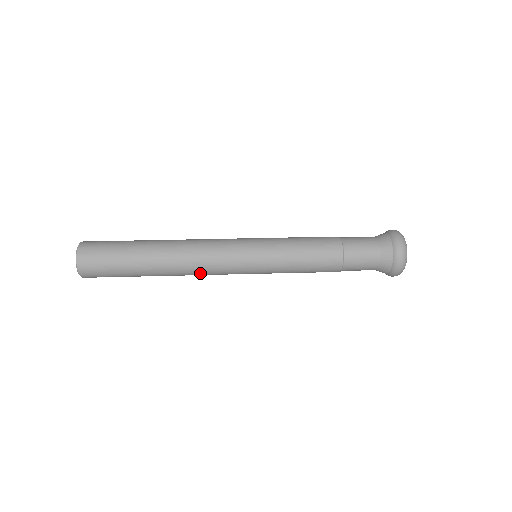
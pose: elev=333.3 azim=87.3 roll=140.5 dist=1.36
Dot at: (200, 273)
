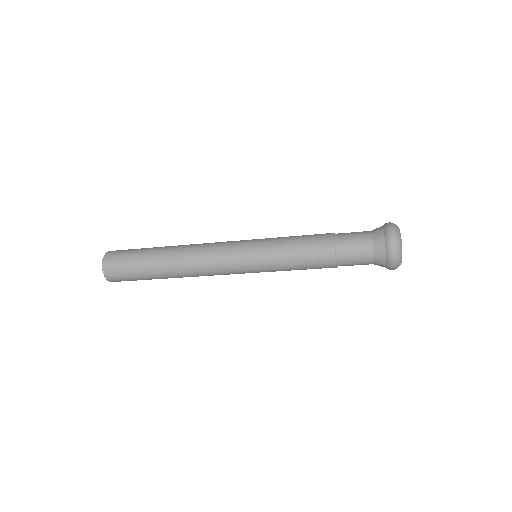
Dot at: (201, 261)
